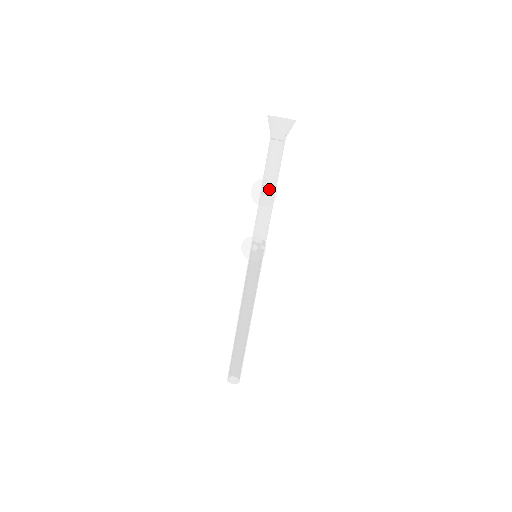
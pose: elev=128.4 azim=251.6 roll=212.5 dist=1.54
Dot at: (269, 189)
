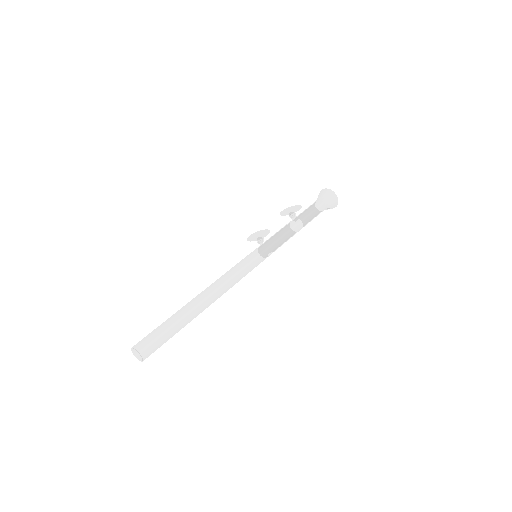
Dot at: (296, 208)
